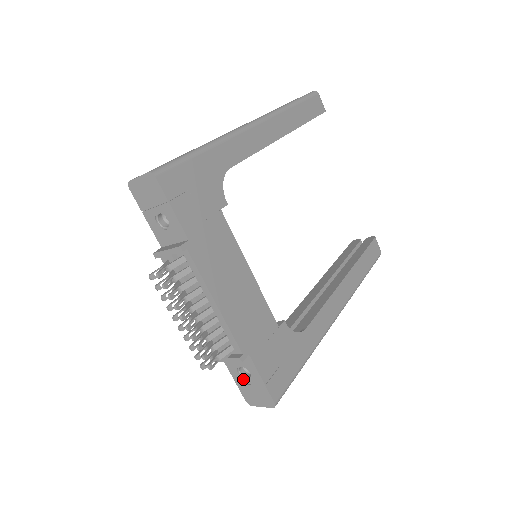
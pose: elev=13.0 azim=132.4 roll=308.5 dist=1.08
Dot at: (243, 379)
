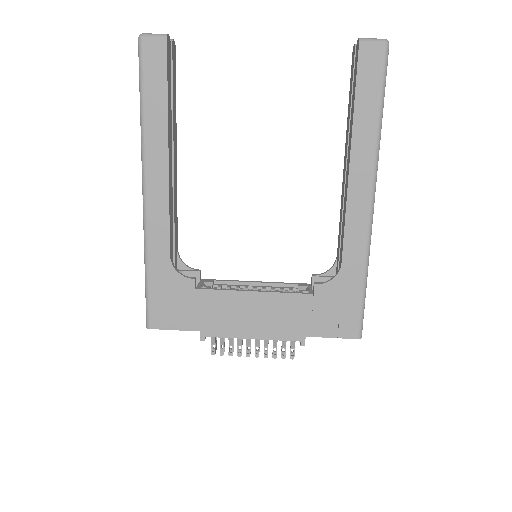
Dot at: occluded
